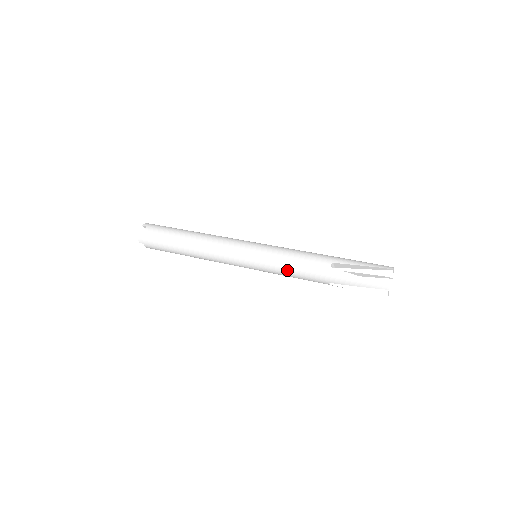
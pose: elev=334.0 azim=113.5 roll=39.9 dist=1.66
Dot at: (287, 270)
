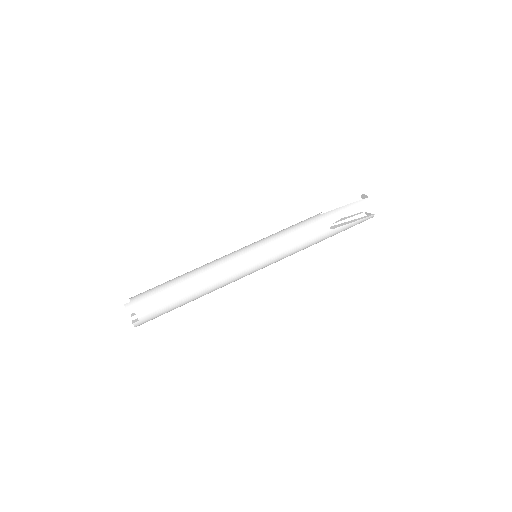
Dot at: occluded
